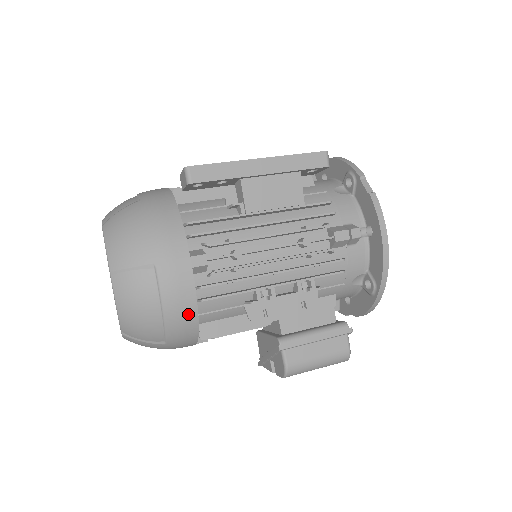
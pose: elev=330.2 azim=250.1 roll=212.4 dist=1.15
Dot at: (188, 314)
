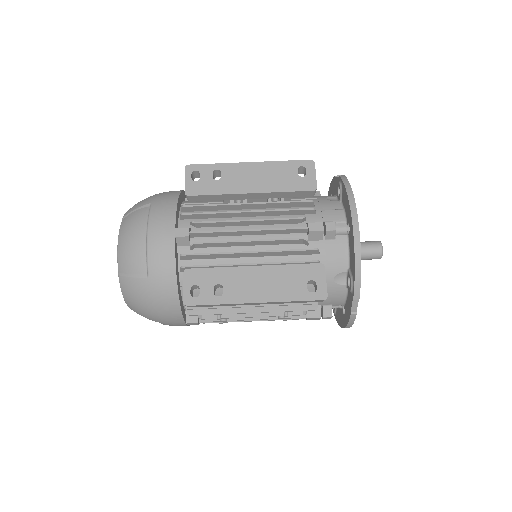
Dot at: occluded
